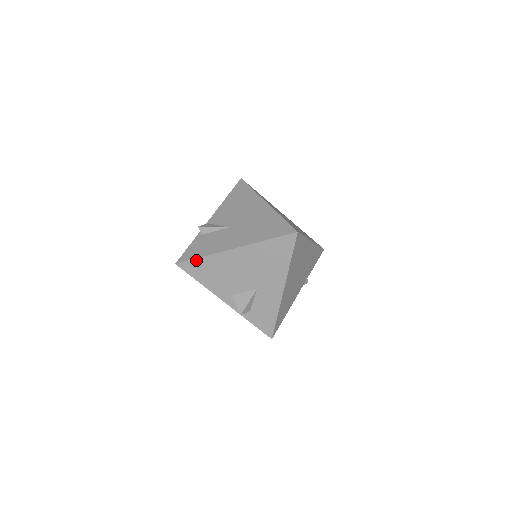
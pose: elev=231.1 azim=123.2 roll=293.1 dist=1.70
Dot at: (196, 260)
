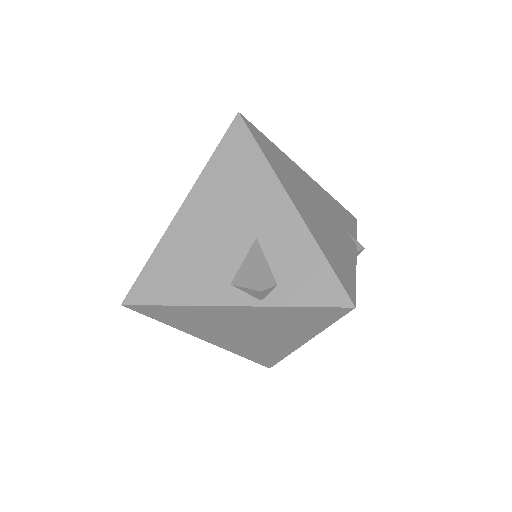
Dot at: (144, 272)
